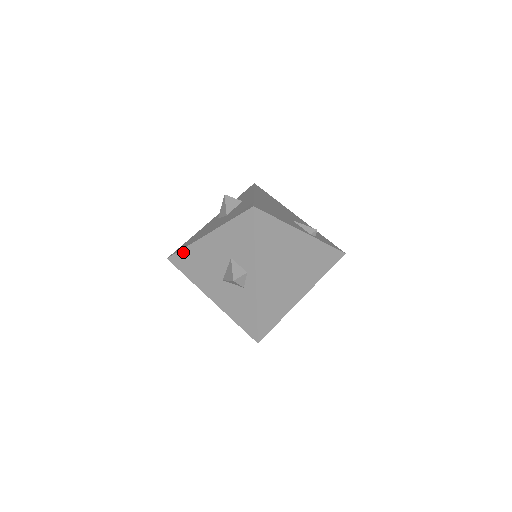
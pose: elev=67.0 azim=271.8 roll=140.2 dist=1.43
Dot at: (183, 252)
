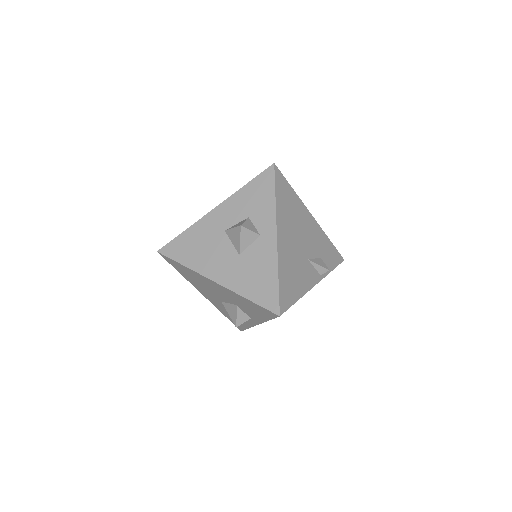
Dot at: (180, 265)
